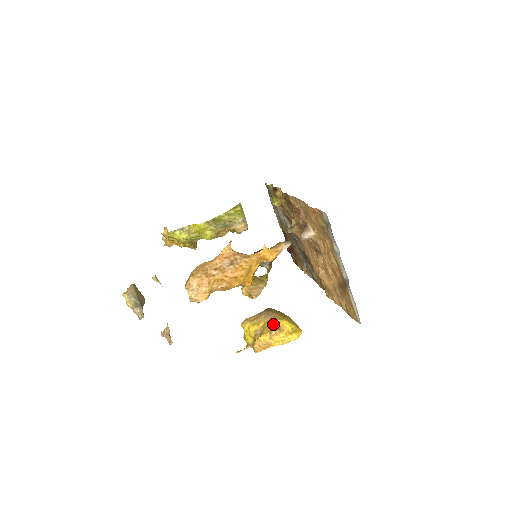
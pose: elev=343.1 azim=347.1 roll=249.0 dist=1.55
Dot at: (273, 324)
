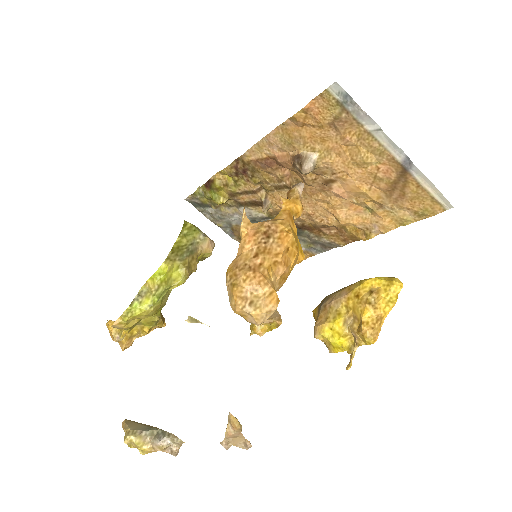
Dot at: (359, 294)
